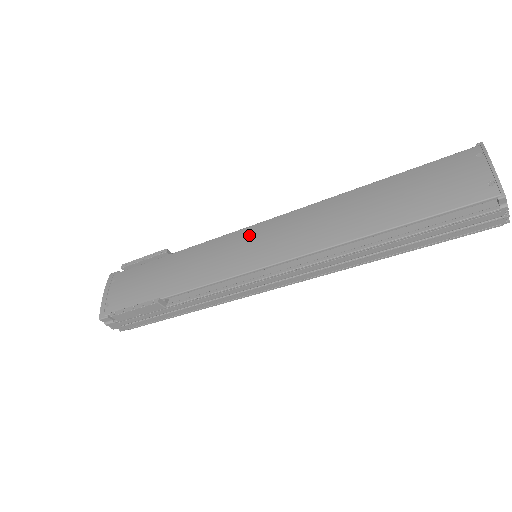
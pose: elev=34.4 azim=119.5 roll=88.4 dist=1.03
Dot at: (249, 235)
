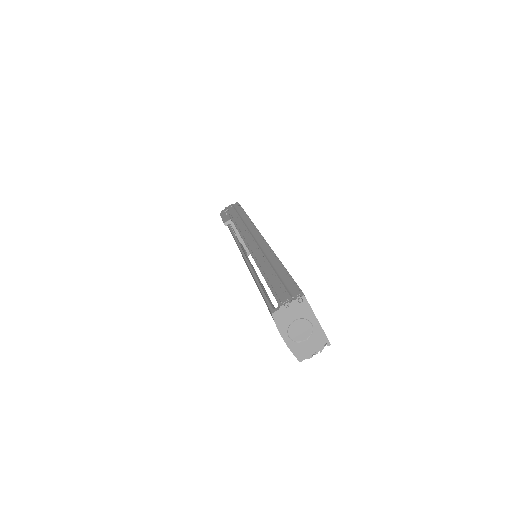
Dot at: occluded
